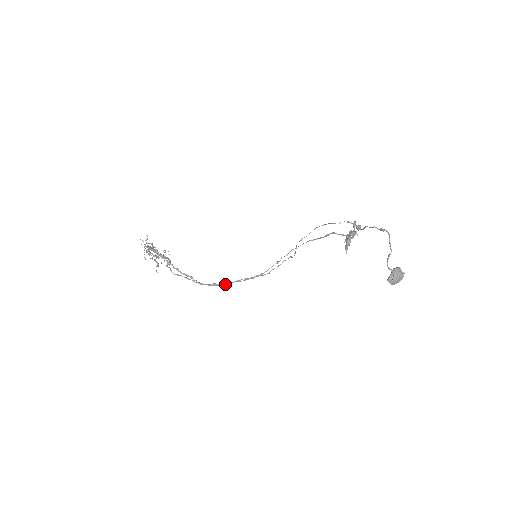
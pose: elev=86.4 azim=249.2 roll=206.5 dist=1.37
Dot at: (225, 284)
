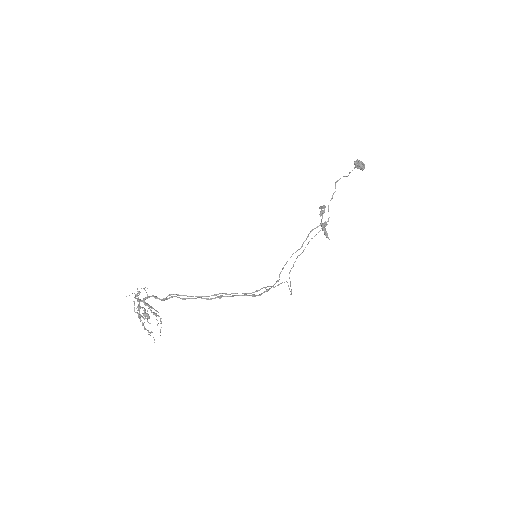
Dot at: (233, 293)
